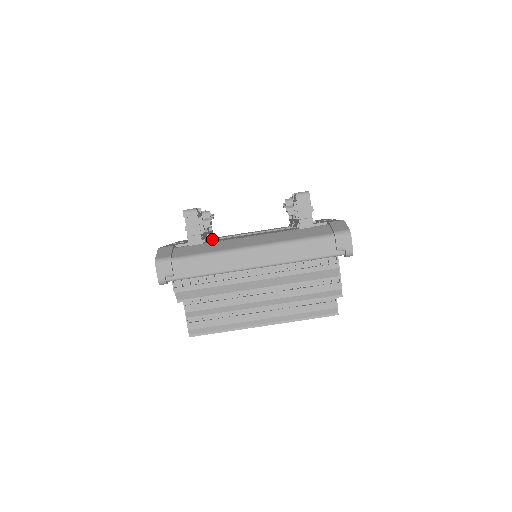
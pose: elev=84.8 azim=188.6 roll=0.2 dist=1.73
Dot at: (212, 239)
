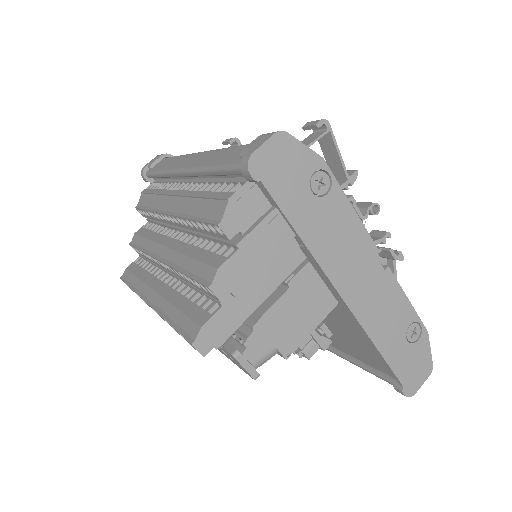
Dot at: occluded
